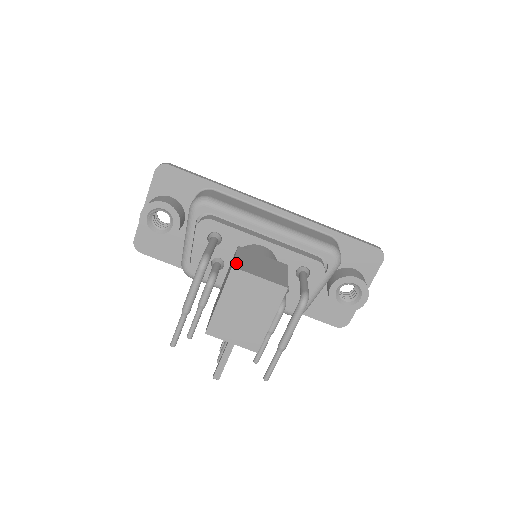
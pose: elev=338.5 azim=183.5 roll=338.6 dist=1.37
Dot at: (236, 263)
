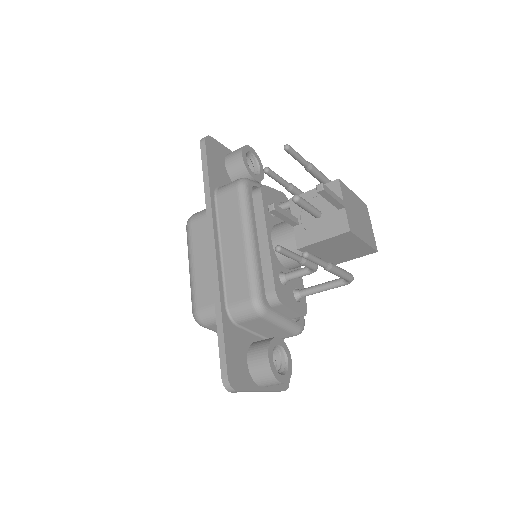
Dot at: occluded
